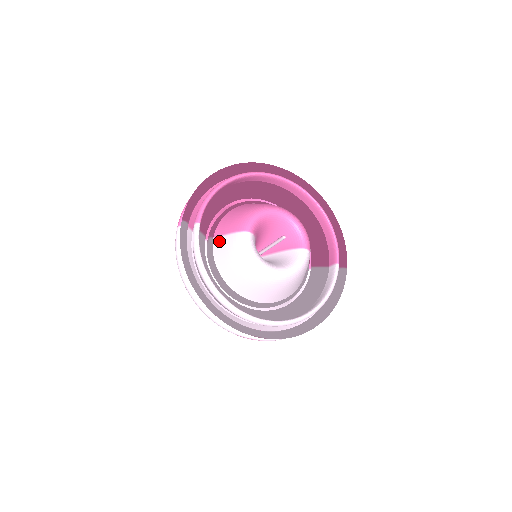
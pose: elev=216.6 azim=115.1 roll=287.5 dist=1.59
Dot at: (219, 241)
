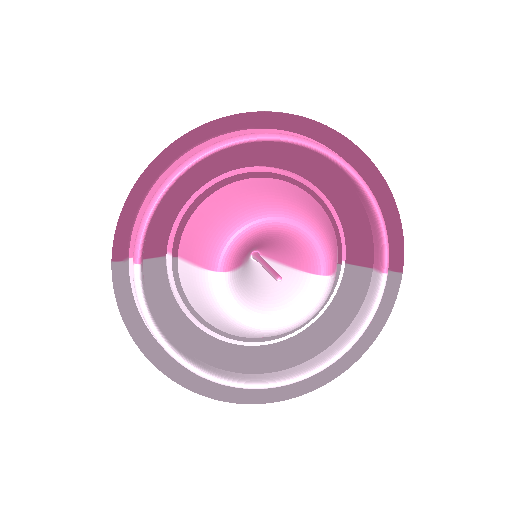
Dot at: (184, 269)
